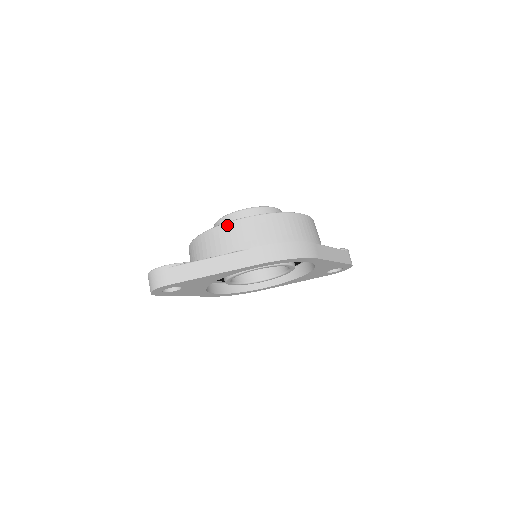
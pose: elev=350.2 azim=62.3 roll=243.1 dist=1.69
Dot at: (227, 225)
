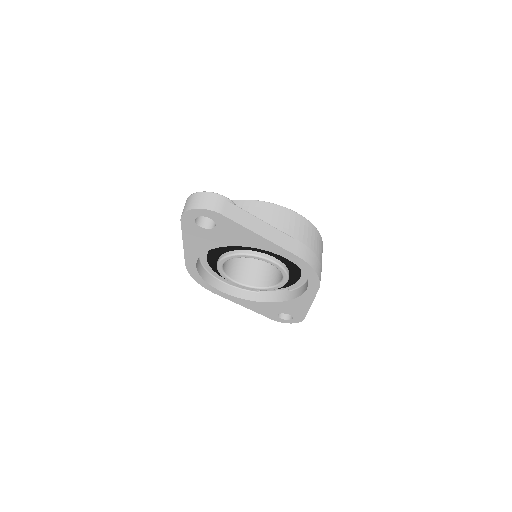
Dot at: (284, 209)
